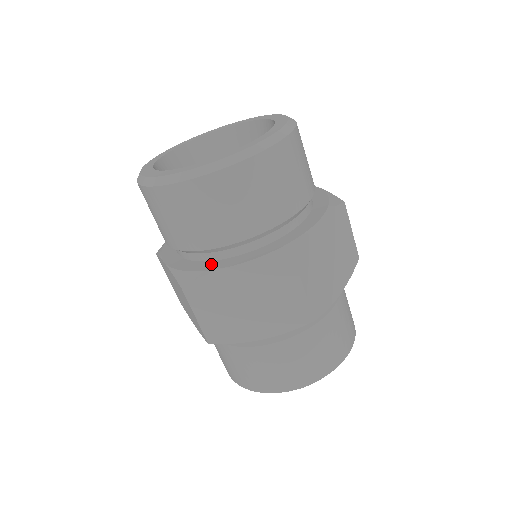
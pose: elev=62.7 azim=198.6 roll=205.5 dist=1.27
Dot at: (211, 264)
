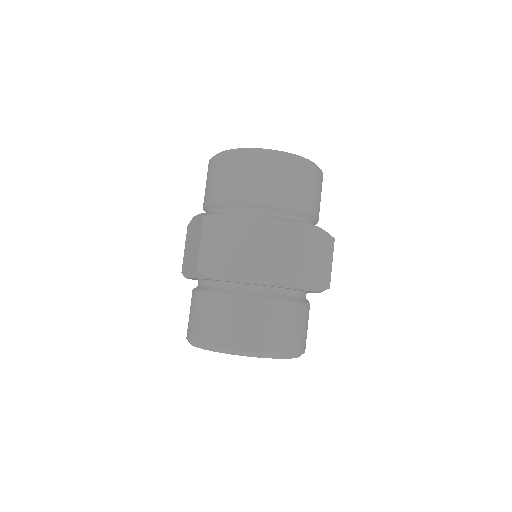
Dot at: occluded
